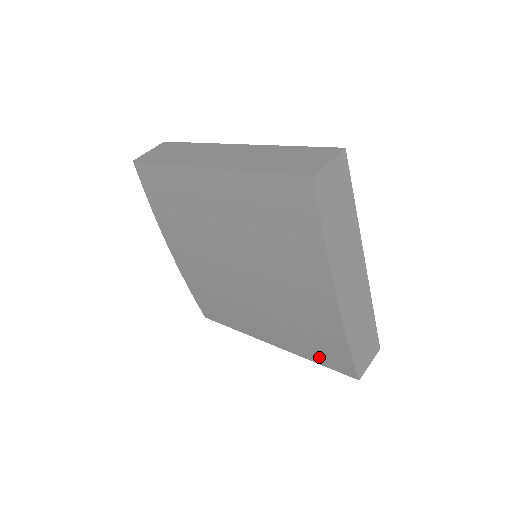
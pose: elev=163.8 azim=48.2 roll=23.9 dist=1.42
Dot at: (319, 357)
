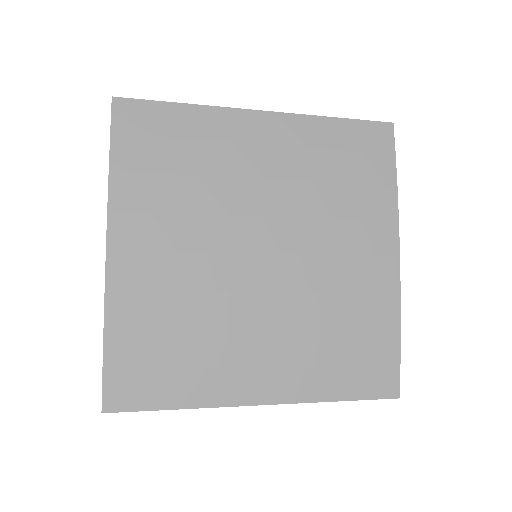
Dot at: (349, 382)
